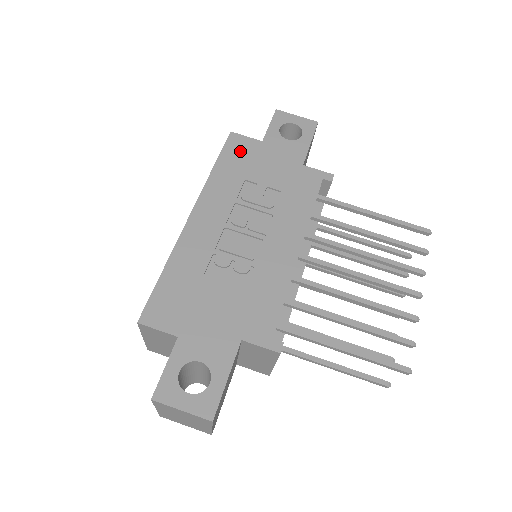
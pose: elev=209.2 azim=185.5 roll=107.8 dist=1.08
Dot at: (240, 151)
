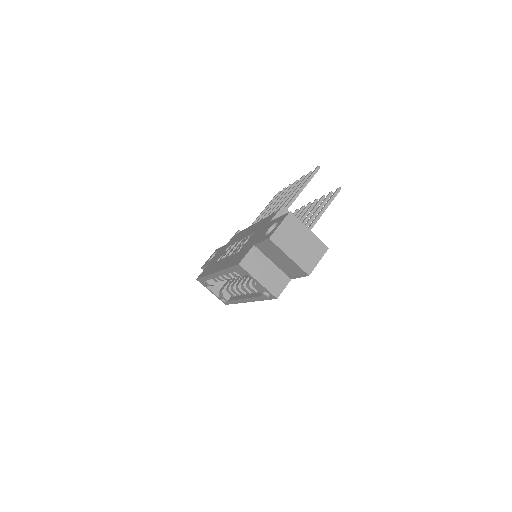
Dot at: (205, 271)
